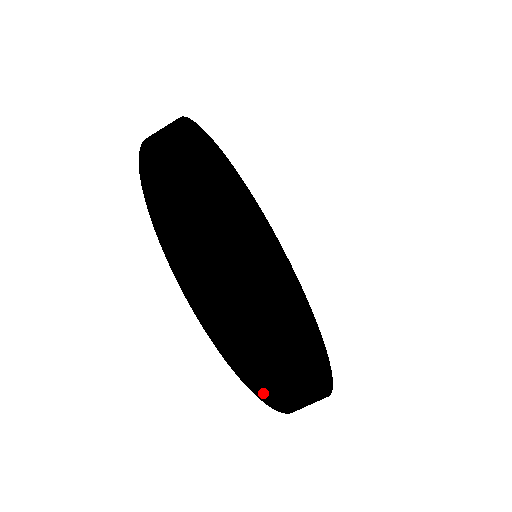
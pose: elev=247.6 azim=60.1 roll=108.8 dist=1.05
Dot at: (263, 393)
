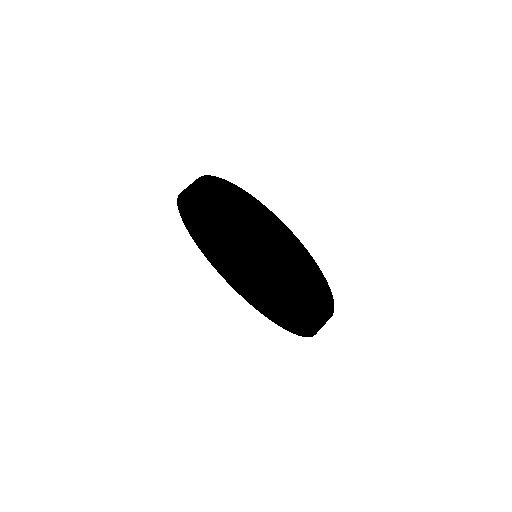
Dot at: (271, 243)
